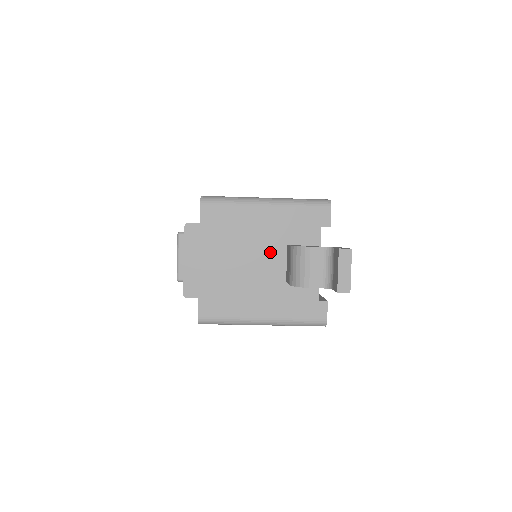
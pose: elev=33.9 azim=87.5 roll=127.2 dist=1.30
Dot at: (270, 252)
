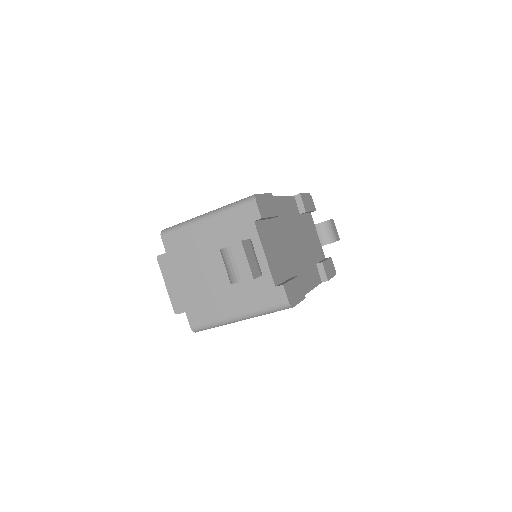
Dot at: occluded
